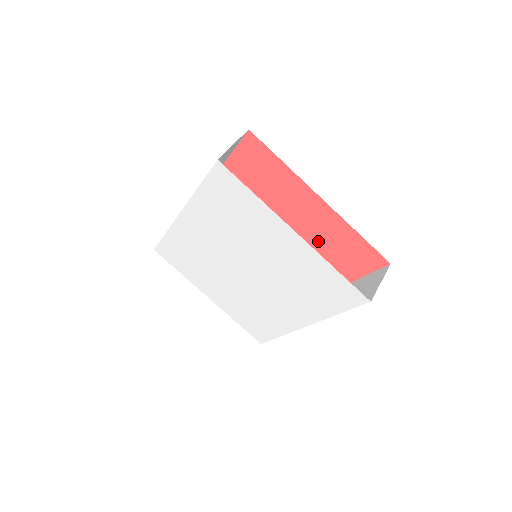
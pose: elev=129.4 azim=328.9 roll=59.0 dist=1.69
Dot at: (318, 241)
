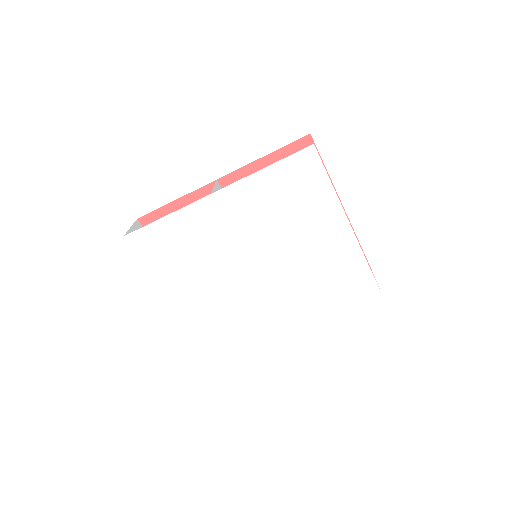
Dot at: occluded
